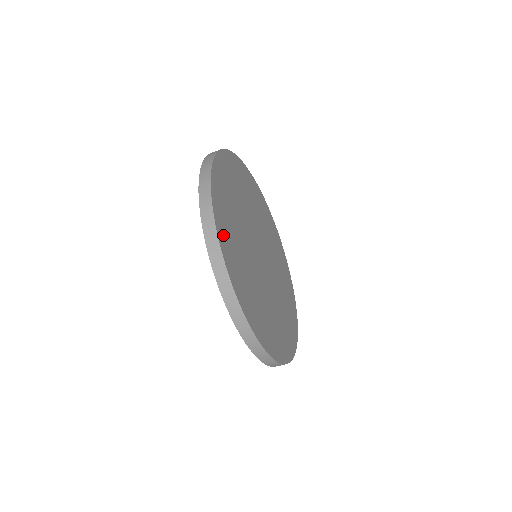
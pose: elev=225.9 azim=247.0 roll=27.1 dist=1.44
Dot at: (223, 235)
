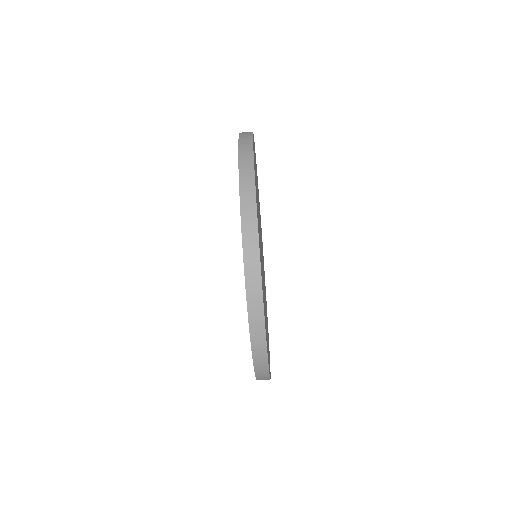
Dot at: occluded
